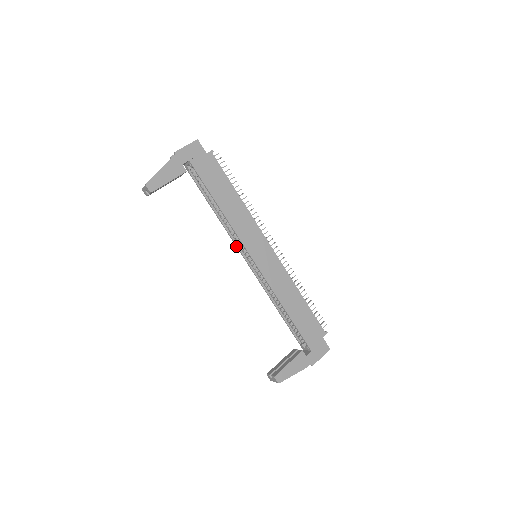
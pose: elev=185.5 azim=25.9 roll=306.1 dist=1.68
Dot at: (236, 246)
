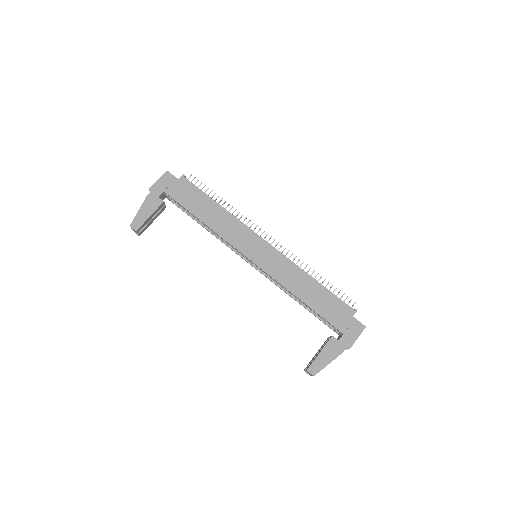
Dot at: (236, 253)
